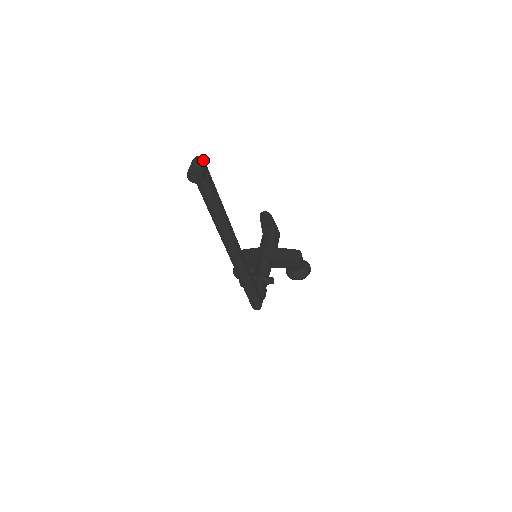
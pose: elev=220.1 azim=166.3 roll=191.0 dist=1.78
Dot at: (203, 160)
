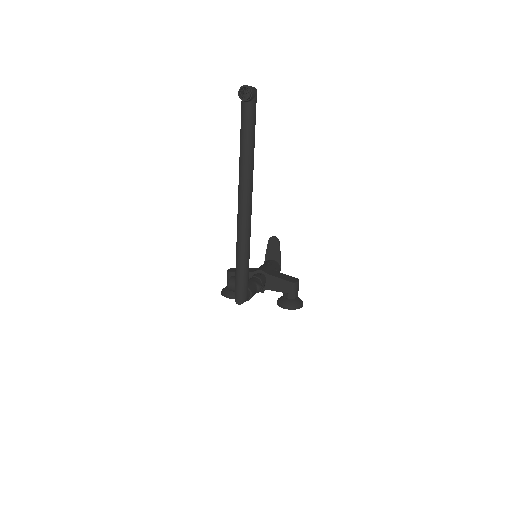
Dot at: (256, 89)
